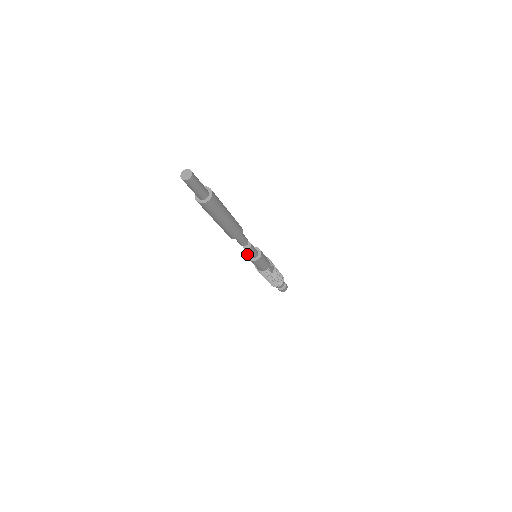
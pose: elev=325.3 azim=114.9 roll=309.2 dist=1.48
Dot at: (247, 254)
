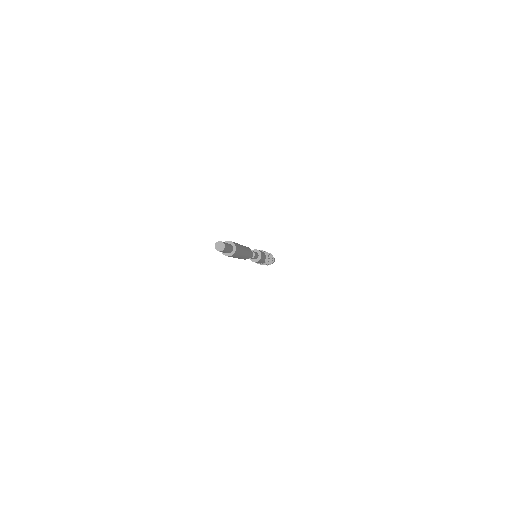
Dot at: occluded
